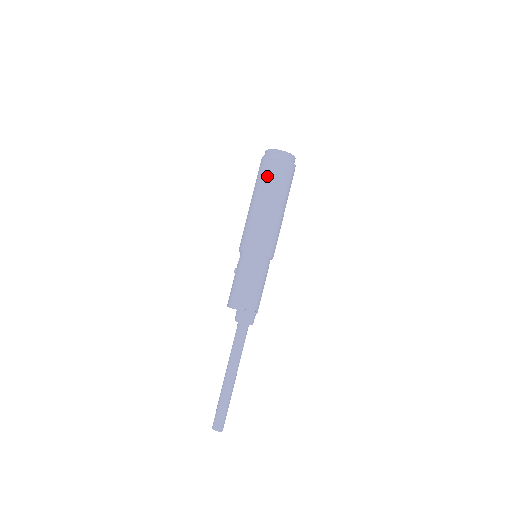
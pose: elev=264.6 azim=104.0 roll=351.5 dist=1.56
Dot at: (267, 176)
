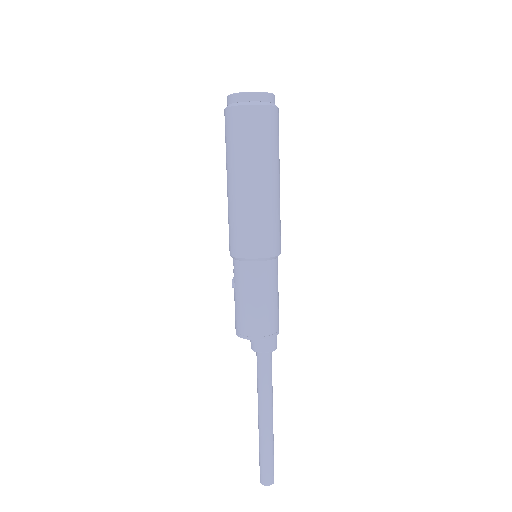
Dot at: (238, 139)
